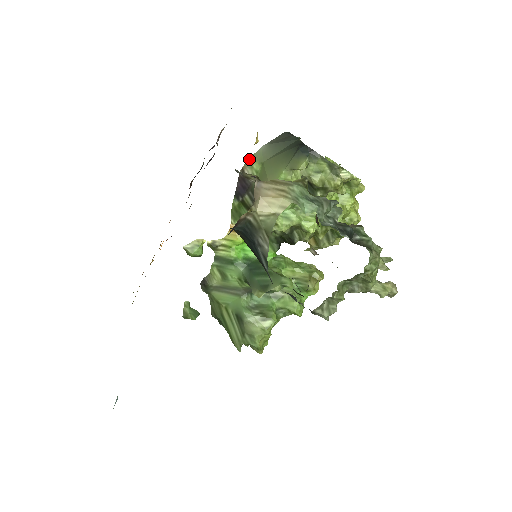
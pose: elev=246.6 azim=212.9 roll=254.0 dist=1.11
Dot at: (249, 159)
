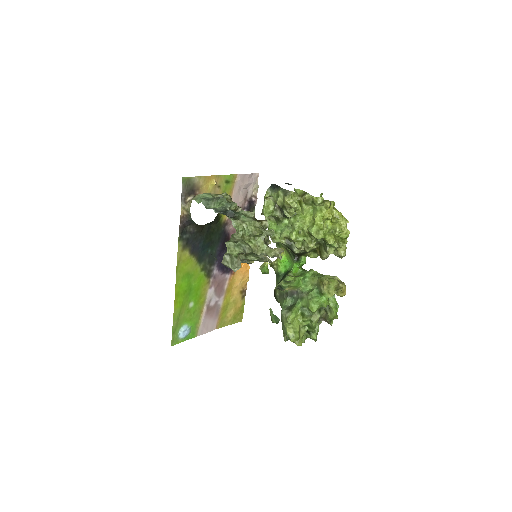
Dot at: occluded
